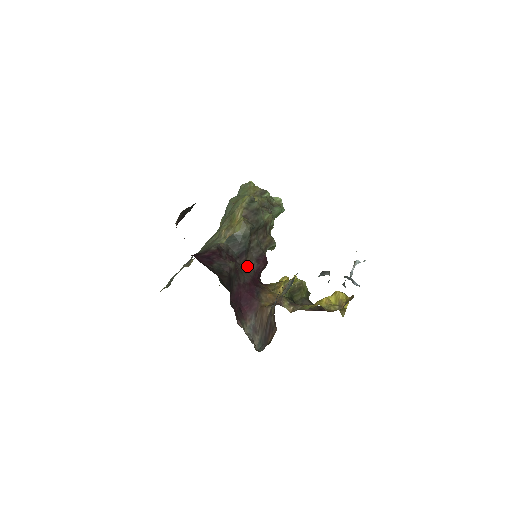
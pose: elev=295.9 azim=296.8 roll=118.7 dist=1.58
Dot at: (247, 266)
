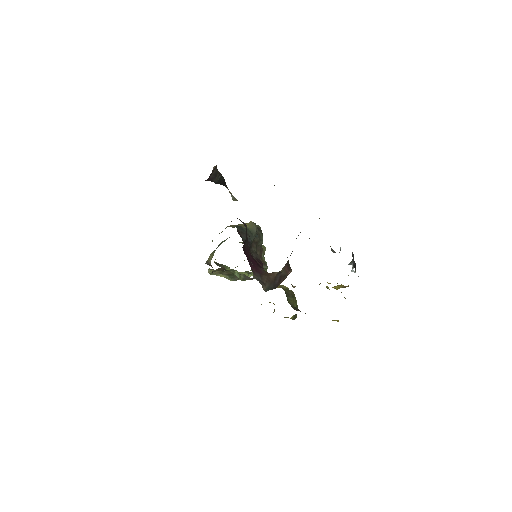
Dot at: occluded
